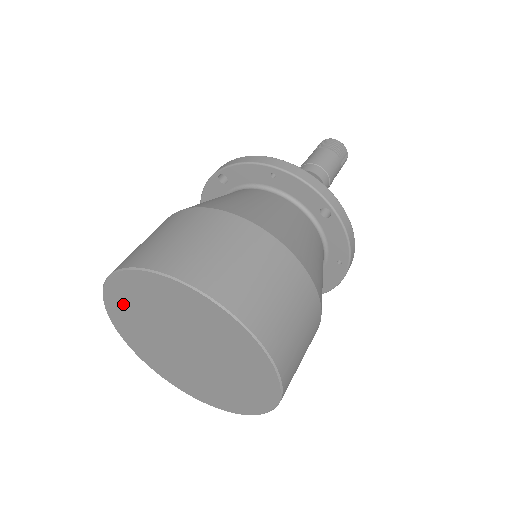
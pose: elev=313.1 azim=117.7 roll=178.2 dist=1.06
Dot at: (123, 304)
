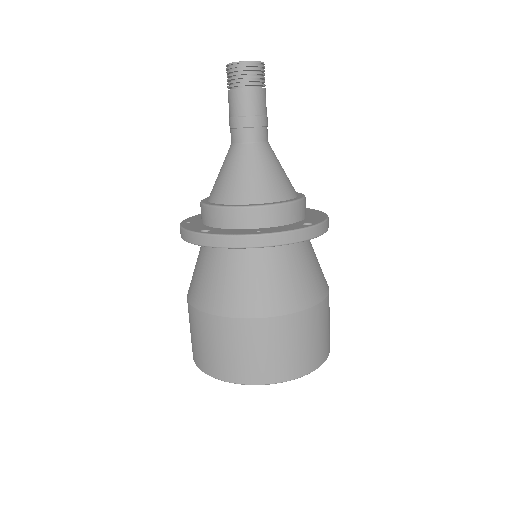
Dot at: occluded
